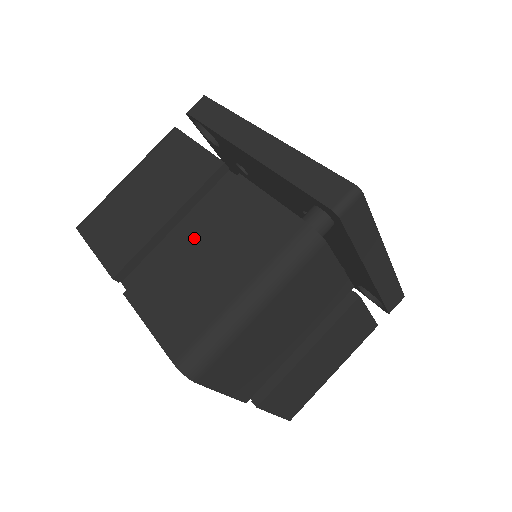
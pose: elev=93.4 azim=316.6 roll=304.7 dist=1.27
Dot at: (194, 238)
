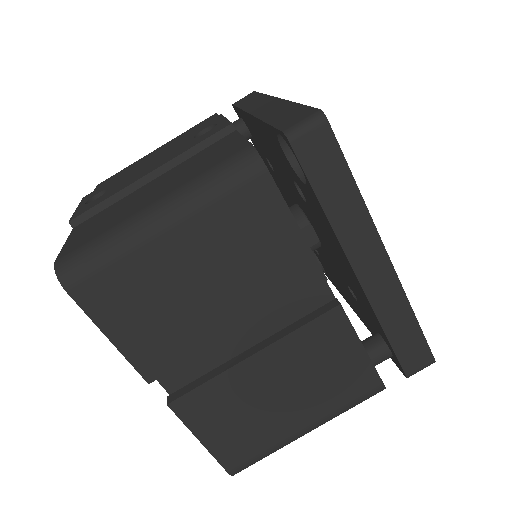
Dot at: (268, 366)
